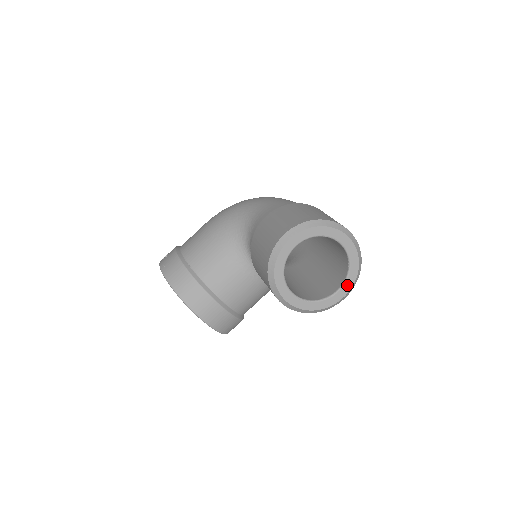
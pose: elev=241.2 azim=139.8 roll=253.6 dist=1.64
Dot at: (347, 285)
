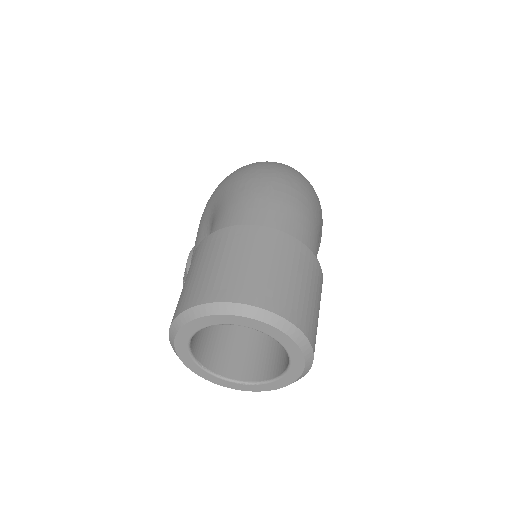
Dot at: (296, 363)
